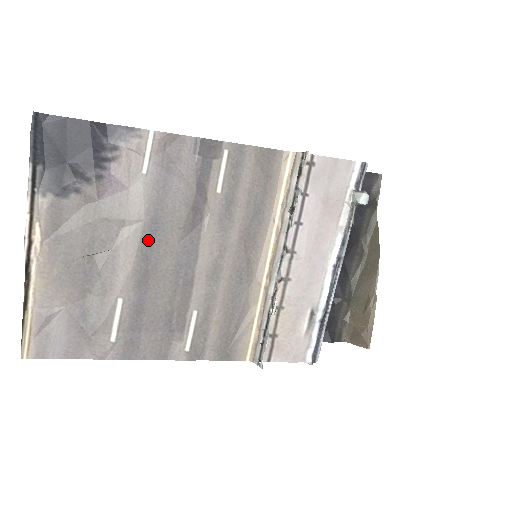
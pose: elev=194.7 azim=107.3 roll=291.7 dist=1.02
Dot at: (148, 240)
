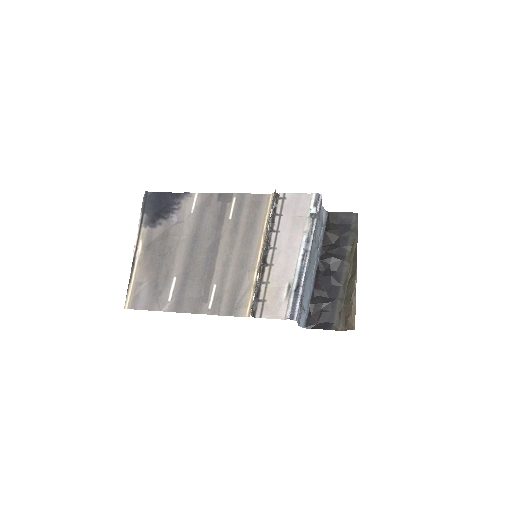
Dot at: (192, 246)
